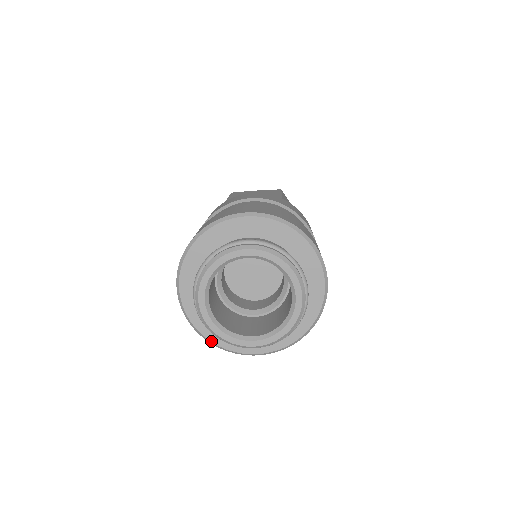
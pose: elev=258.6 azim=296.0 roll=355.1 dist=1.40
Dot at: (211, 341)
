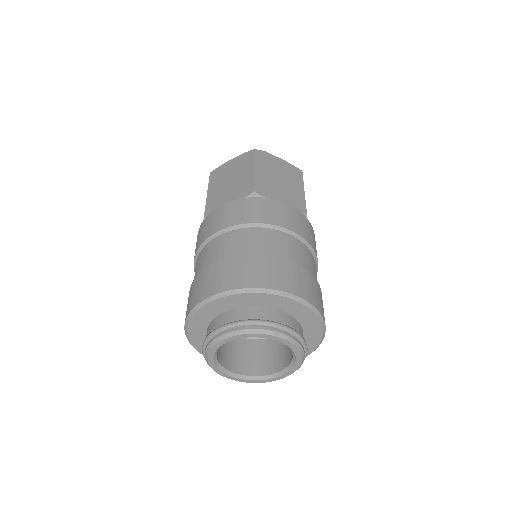
Dot at: occluded
